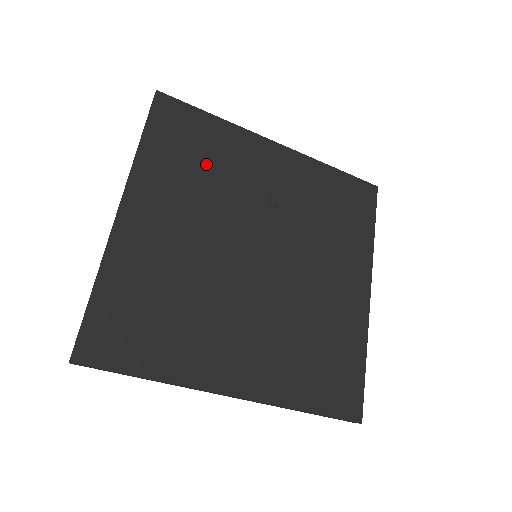
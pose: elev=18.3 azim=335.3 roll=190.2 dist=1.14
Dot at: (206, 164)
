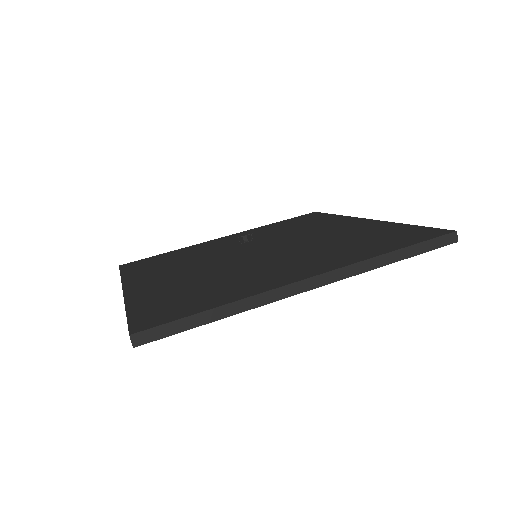
Dot at: (178, 259)
